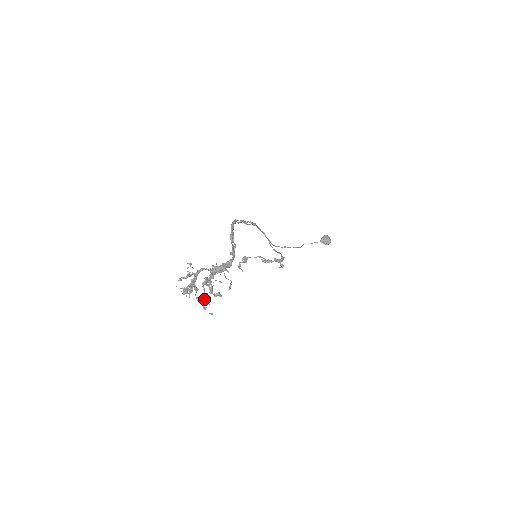
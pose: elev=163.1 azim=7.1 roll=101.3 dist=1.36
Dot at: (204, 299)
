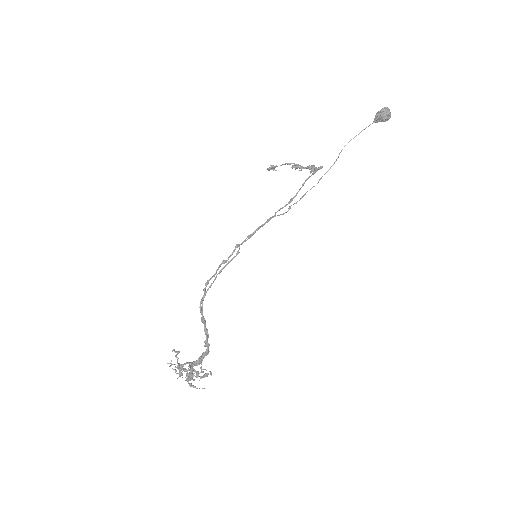
Dot at: (192, 386)
